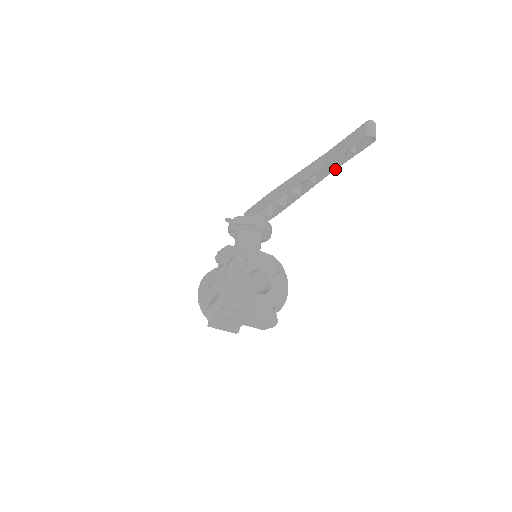
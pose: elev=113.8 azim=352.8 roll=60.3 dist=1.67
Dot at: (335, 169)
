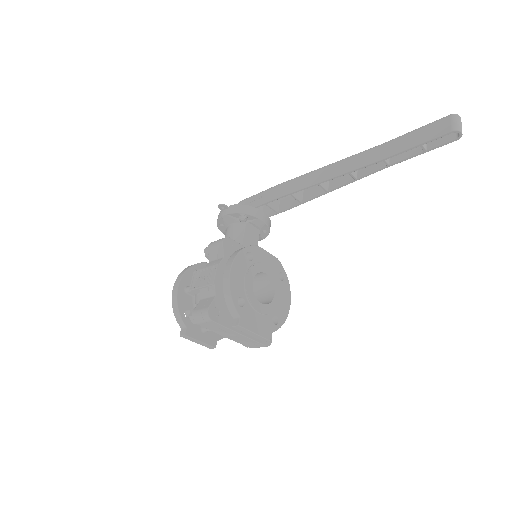
Dot at: occluded
